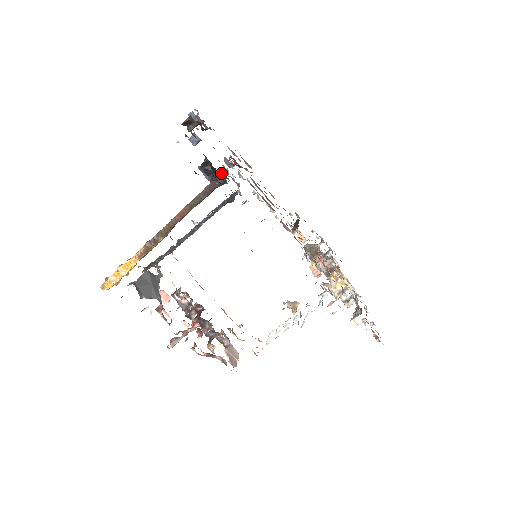
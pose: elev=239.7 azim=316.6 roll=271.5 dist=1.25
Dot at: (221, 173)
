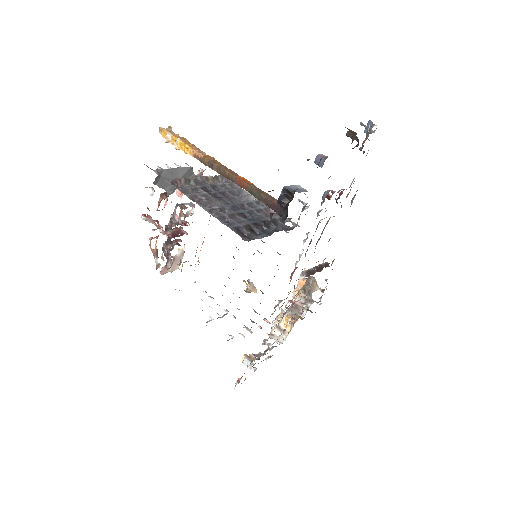
Dot at: occluded
